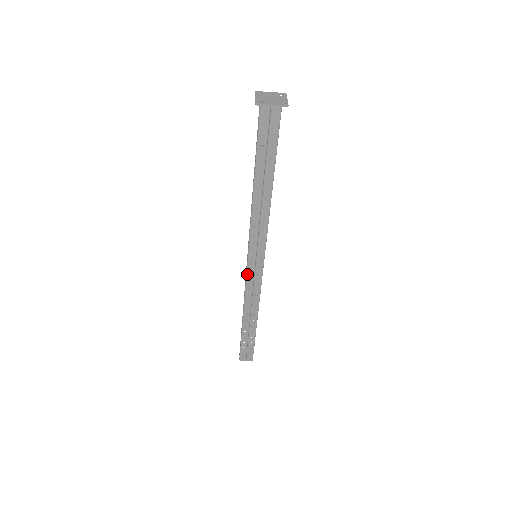
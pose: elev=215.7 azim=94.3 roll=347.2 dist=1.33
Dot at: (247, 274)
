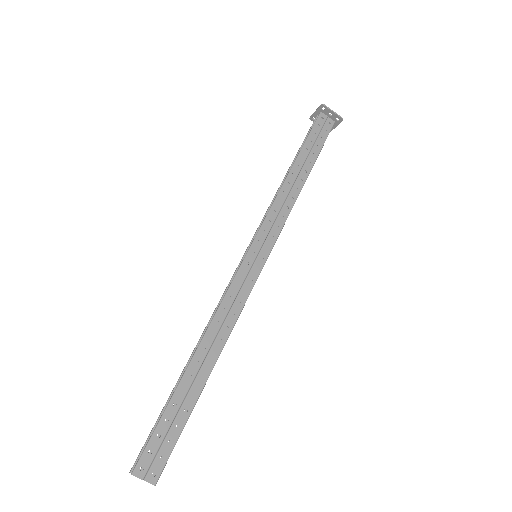
Dot at: (238, 272)
